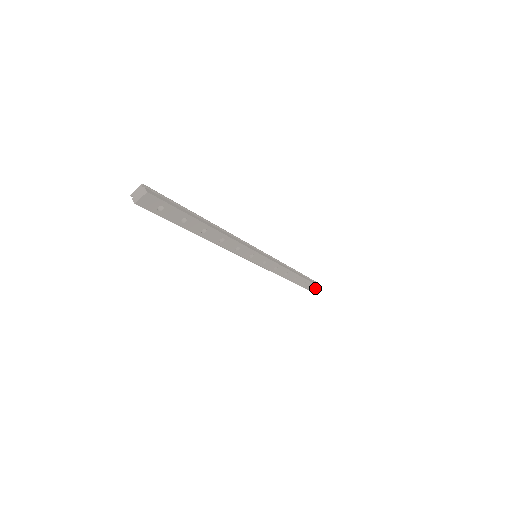
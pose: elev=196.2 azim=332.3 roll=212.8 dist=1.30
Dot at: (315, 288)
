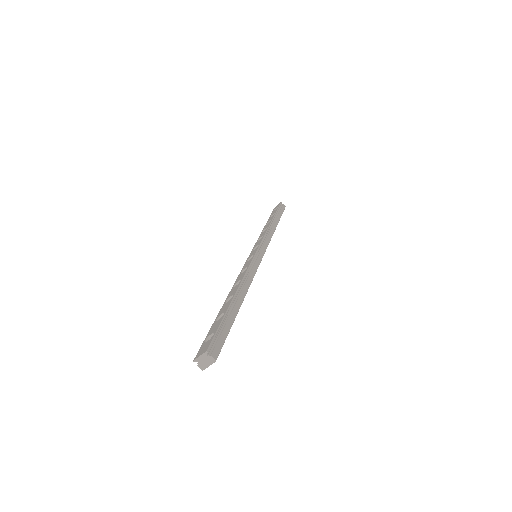
Dot at: occluded
